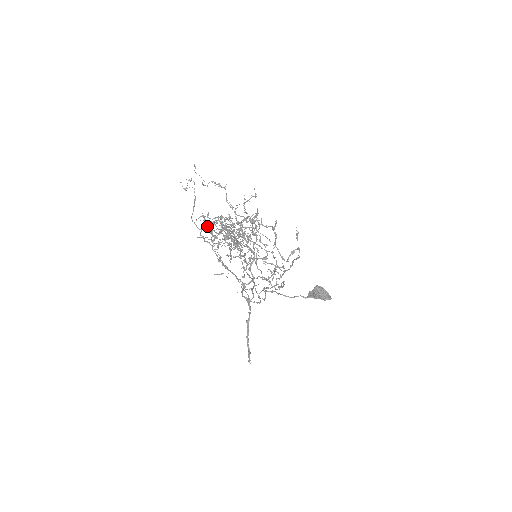
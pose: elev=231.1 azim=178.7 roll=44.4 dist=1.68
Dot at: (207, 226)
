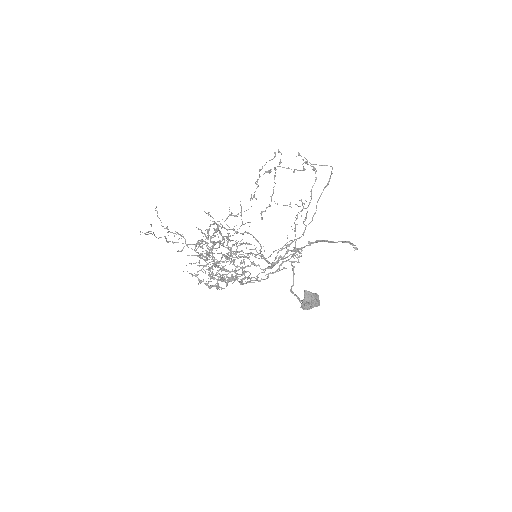
Dot at: (200, 240)
